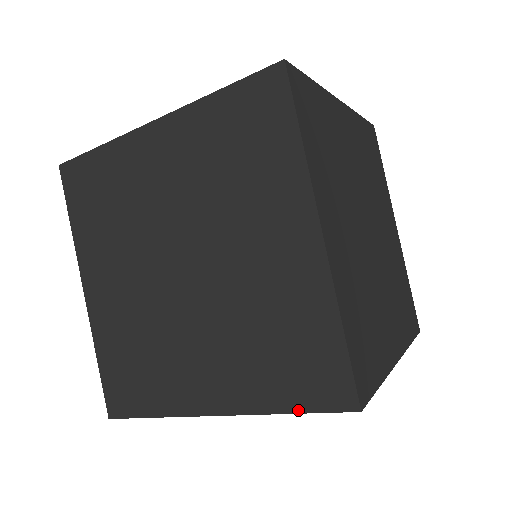
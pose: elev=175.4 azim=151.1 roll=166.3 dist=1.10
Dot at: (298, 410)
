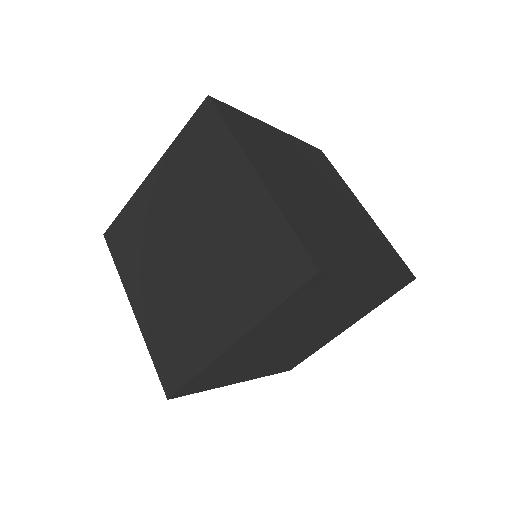
Dot at: occluded
